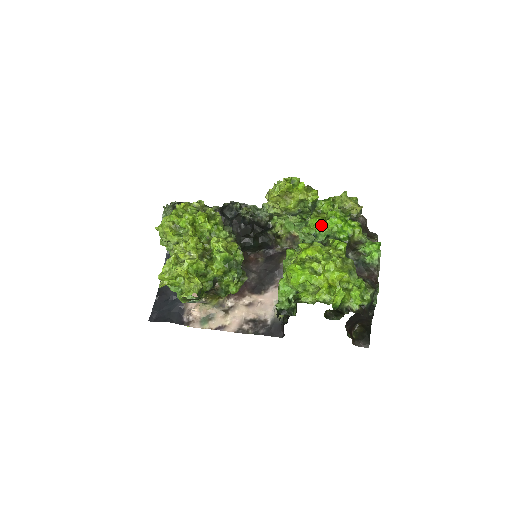
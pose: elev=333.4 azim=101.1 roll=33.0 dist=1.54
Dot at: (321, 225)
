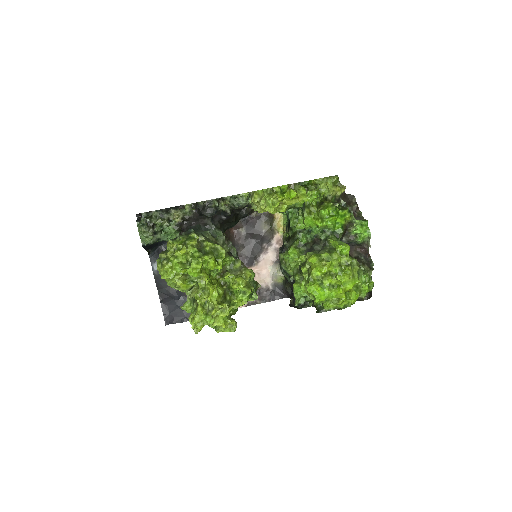
Dot at: (317, 225)
